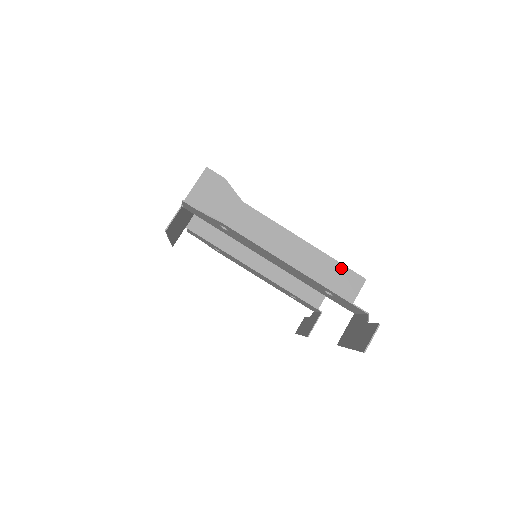
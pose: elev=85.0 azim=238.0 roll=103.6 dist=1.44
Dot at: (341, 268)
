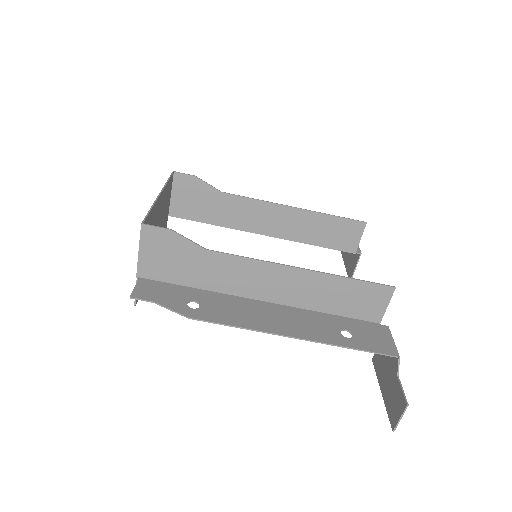
Dot at: (359, 285)
